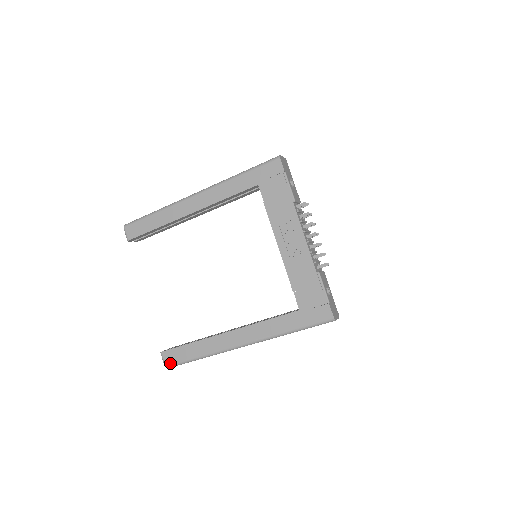
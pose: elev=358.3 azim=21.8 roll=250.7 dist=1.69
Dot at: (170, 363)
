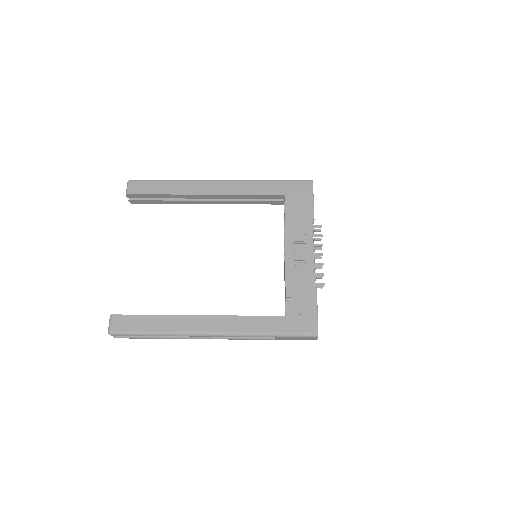
Dot at: (118, 329)
